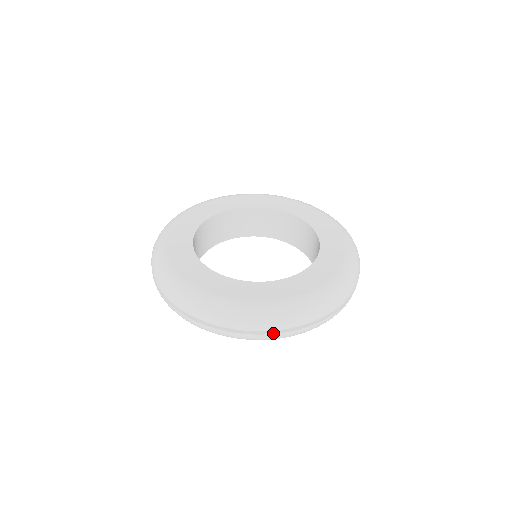
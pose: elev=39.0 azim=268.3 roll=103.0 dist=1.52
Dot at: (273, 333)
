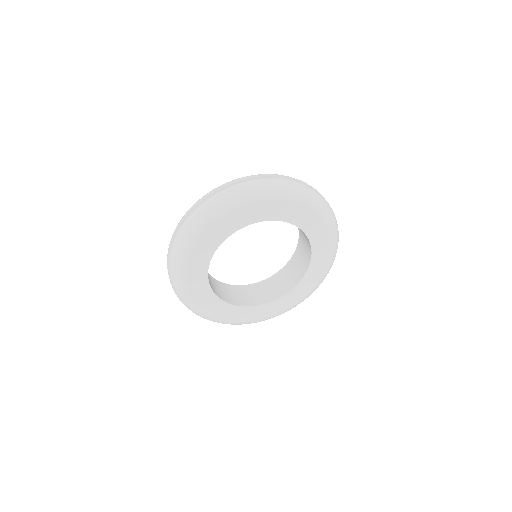
Dot at: occluded
